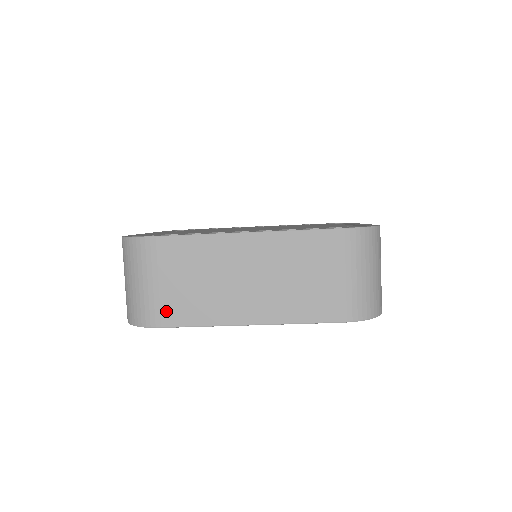
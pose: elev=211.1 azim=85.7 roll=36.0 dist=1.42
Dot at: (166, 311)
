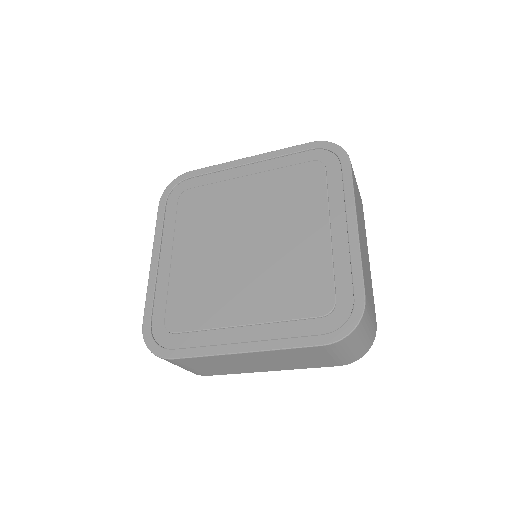
Dot at: (206, 373)
